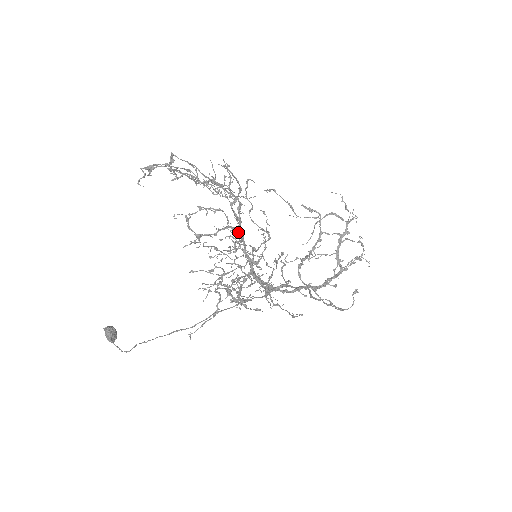
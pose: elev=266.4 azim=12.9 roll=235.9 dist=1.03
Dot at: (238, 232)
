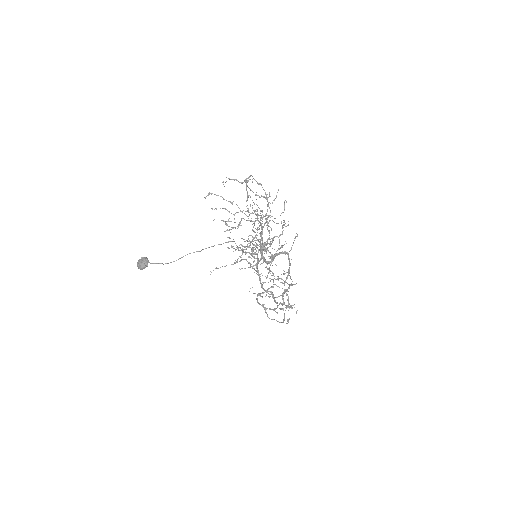
Dot at: (253, 237)
